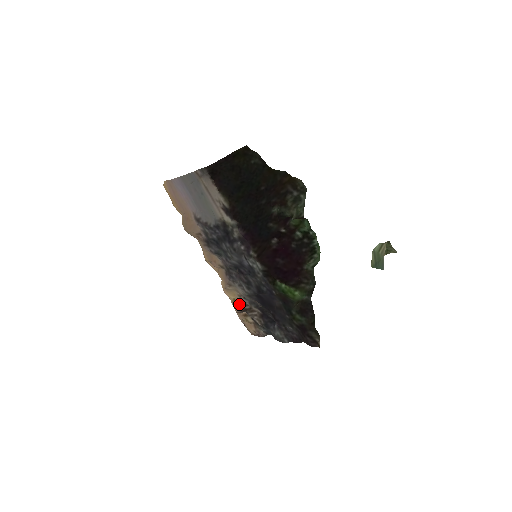
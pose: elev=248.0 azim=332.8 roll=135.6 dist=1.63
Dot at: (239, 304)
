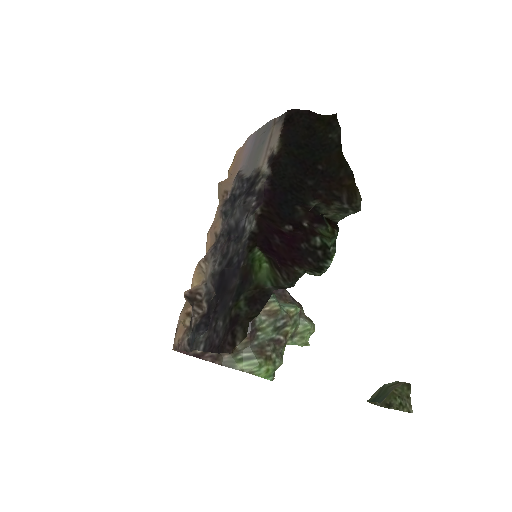
Dot at: (195, 288)
